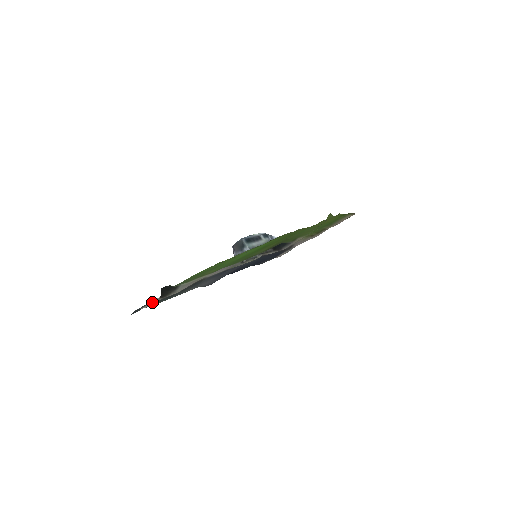
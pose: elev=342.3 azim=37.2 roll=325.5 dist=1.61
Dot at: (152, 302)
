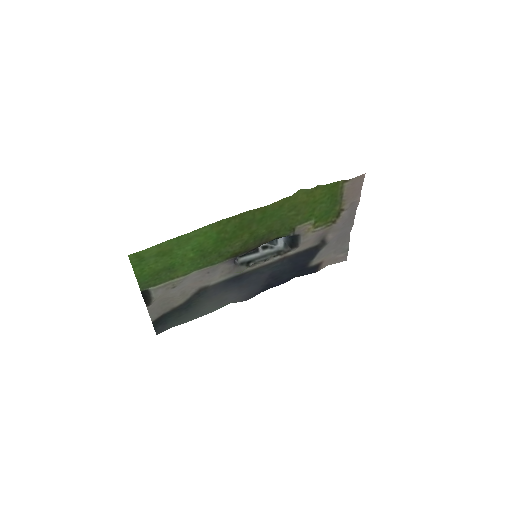
Dot at: (160, 315)
